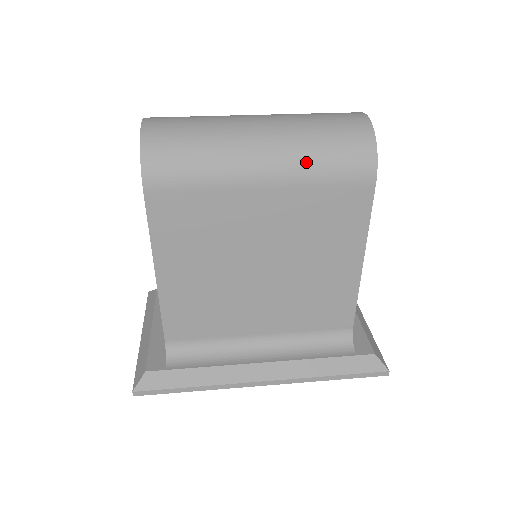
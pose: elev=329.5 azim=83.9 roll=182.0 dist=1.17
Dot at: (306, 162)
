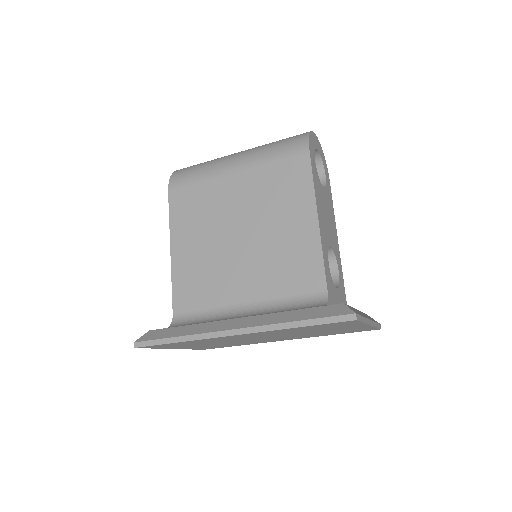
Dot at: (261, 153)
